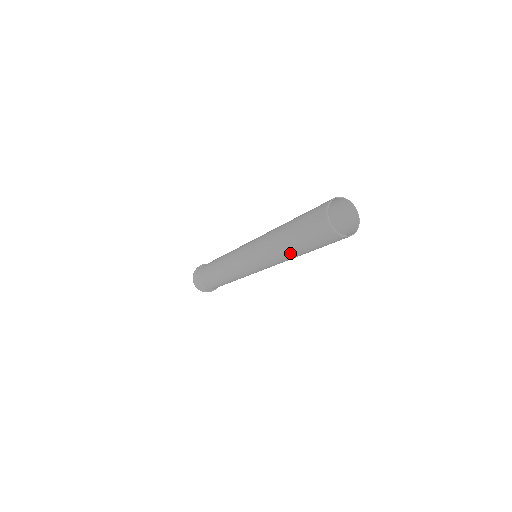
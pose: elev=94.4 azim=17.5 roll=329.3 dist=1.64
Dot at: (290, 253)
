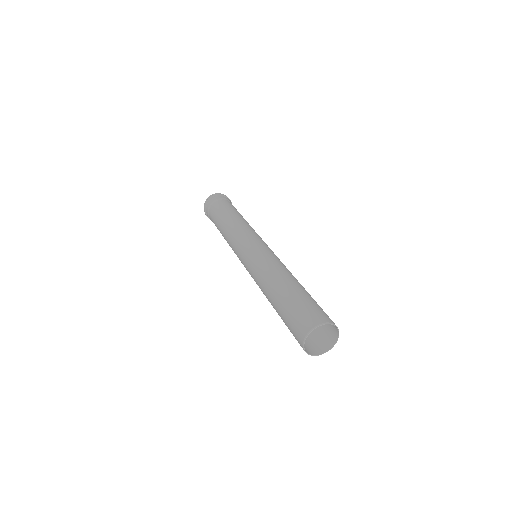
Dot at: occluded
